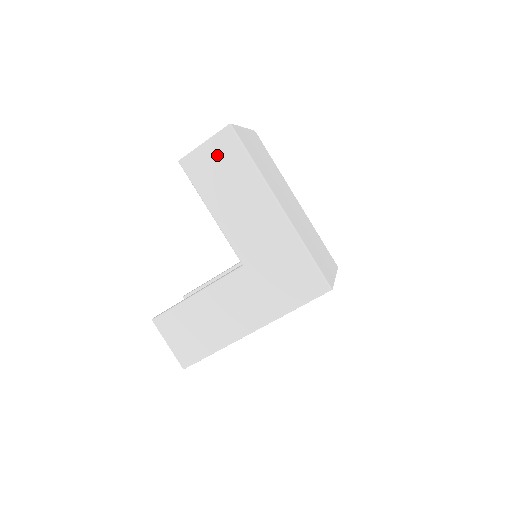
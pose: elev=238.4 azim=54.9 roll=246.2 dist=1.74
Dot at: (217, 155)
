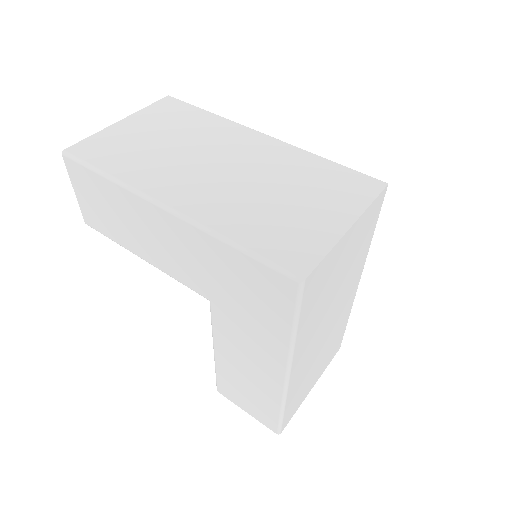
Dot at: (88, 194)
